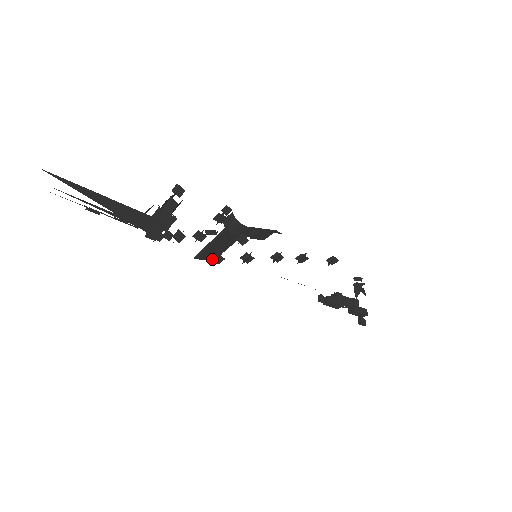
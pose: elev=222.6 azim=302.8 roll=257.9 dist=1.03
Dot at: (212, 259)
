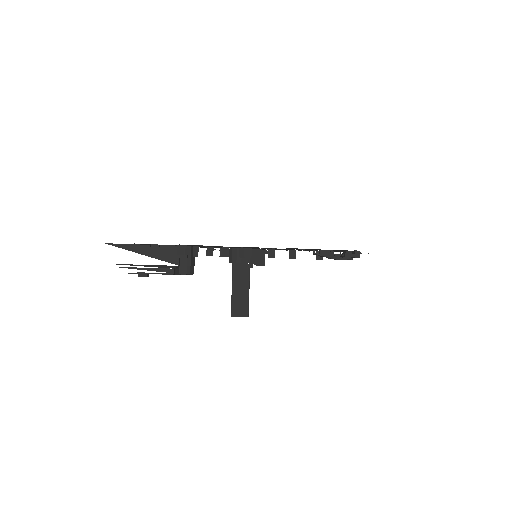
Dot at: (223, 256)
